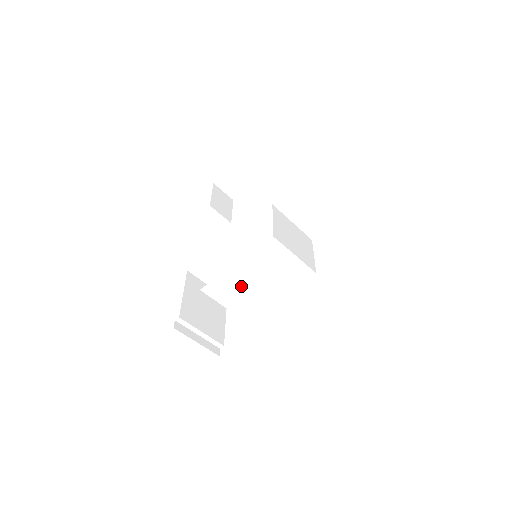
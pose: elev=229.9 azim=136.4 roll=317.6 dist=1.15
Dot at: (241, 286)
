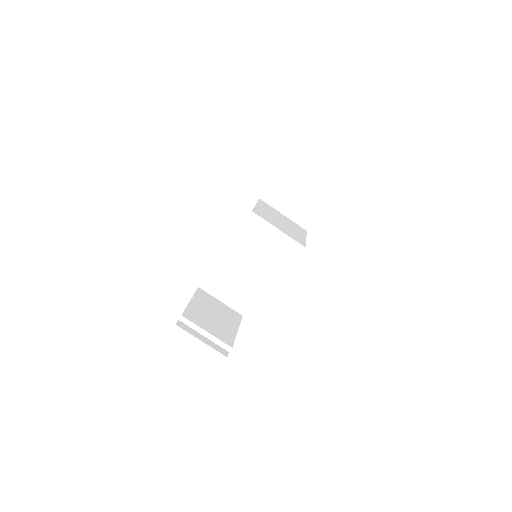
Dot at: (237, 276)
